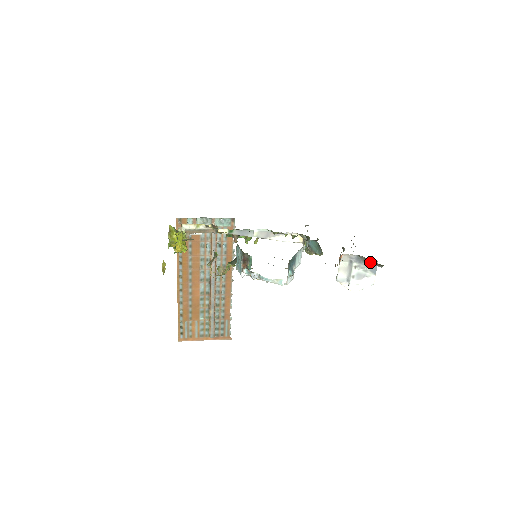
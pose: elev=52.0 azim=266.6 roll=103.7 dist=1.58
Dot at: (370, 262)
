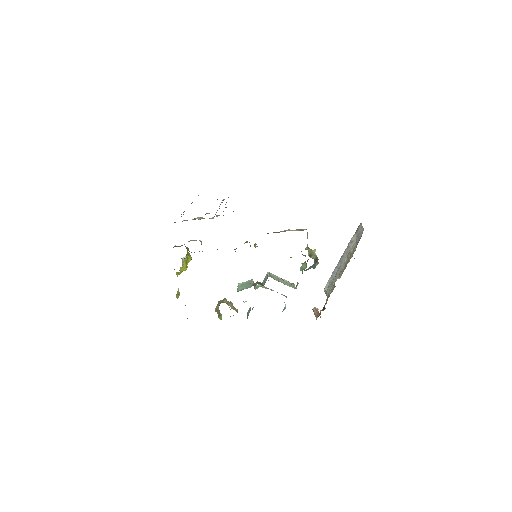
Dot at: occluded
